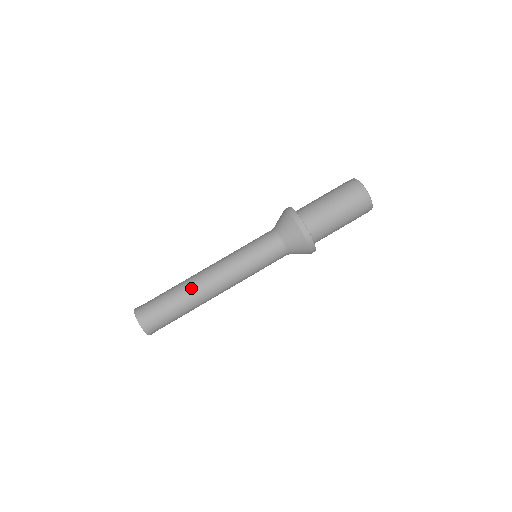
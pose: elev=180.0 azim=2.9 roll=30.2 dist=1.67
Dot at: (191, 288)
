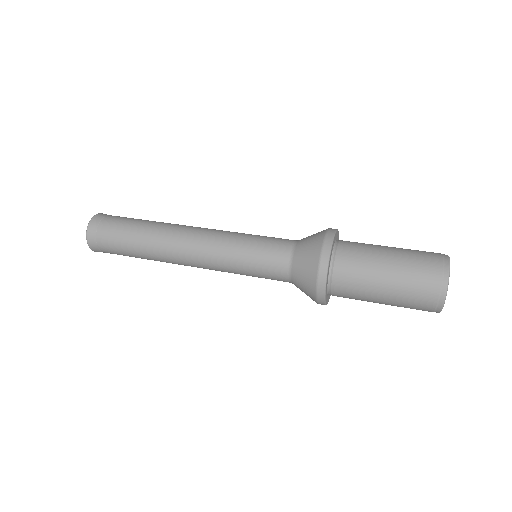
Dot at: (159, 233)
